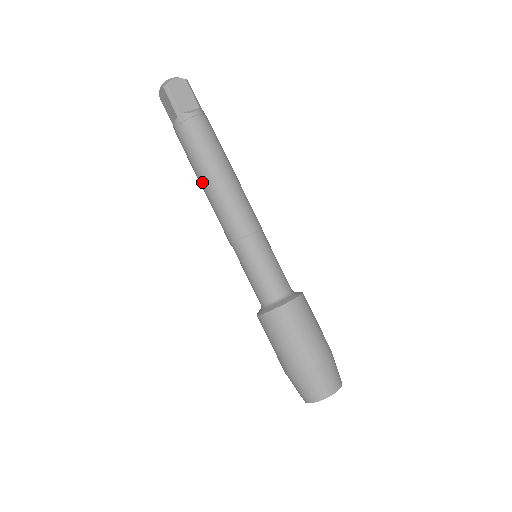
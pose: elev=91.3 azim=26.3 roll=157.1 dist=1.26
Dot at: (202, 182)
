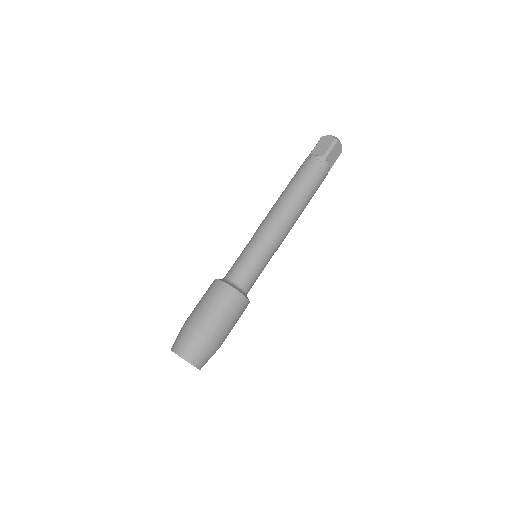
Dot at: (290, 193)
